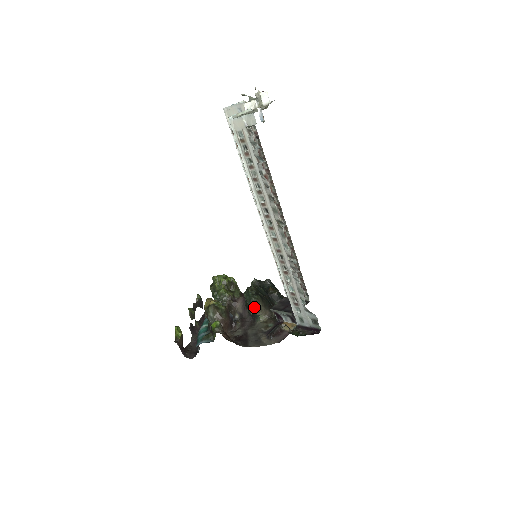
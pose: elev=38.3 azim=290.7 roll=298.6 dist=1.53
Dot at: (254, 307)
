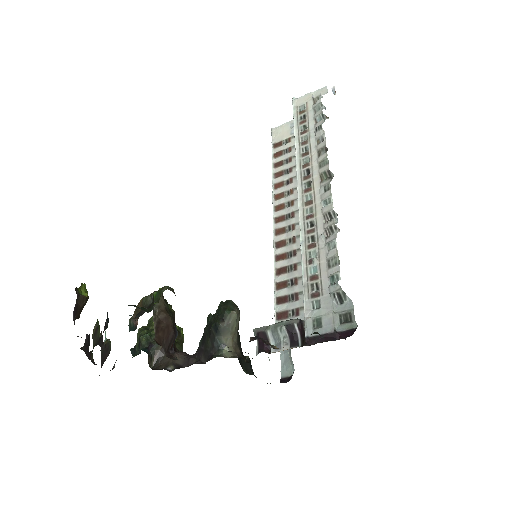
Dot at: (230, 313)
